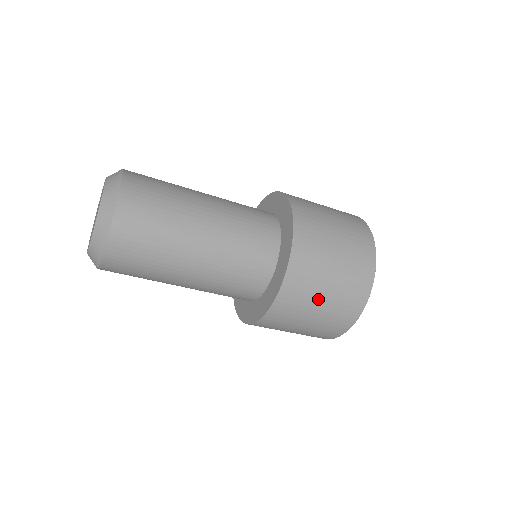
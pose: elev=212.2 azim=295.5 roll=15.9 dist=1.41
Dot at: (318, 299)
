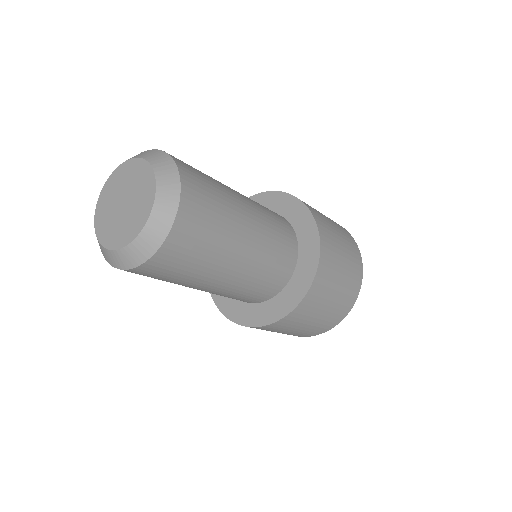
Dot at: (340, 250)
